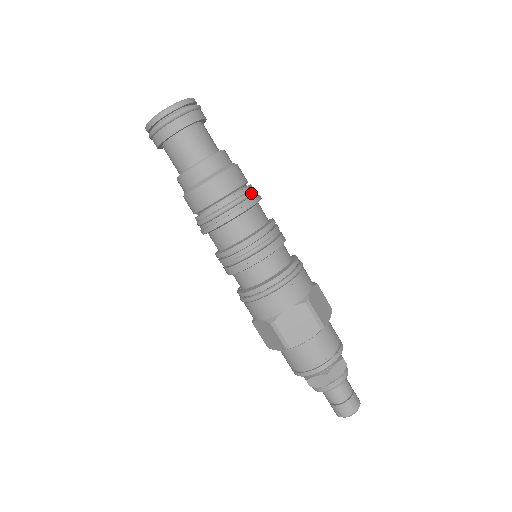
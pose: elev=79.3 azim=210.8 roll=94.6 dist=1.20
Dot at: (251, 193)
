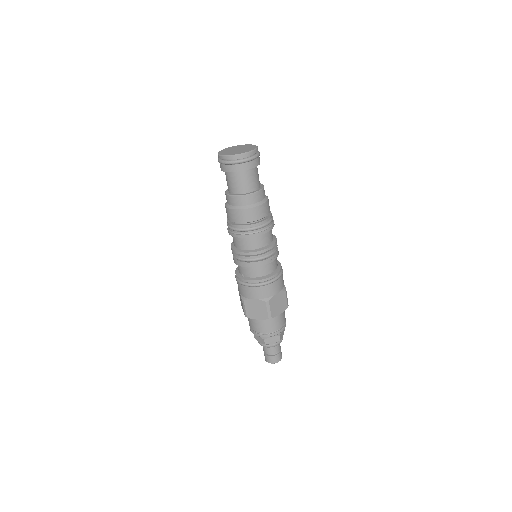
Dot at: occluded
